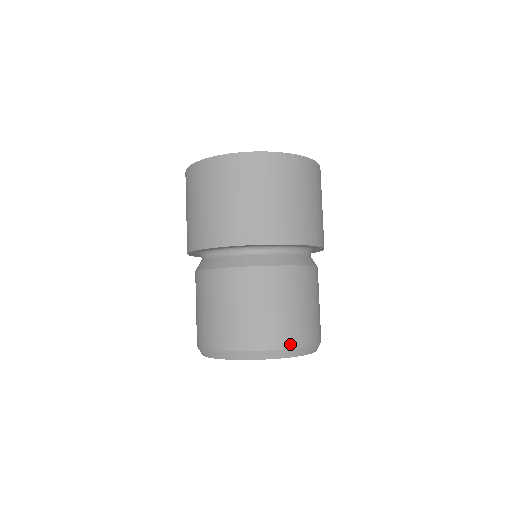
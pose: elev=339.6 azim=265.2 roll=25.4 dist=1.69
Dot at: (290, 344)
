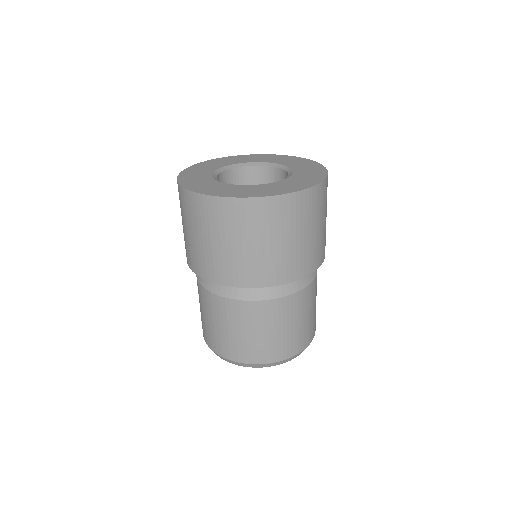
Dot at: (255, 361)
